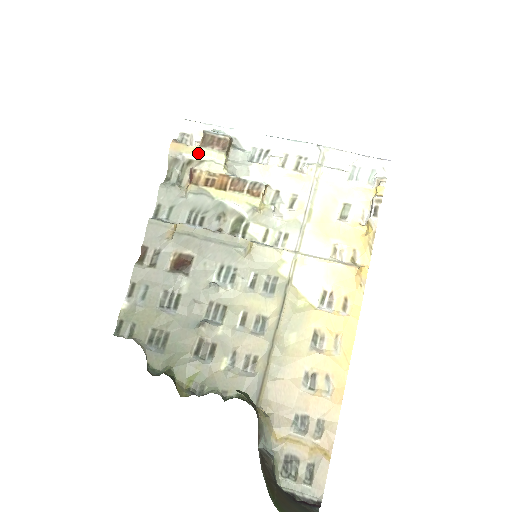
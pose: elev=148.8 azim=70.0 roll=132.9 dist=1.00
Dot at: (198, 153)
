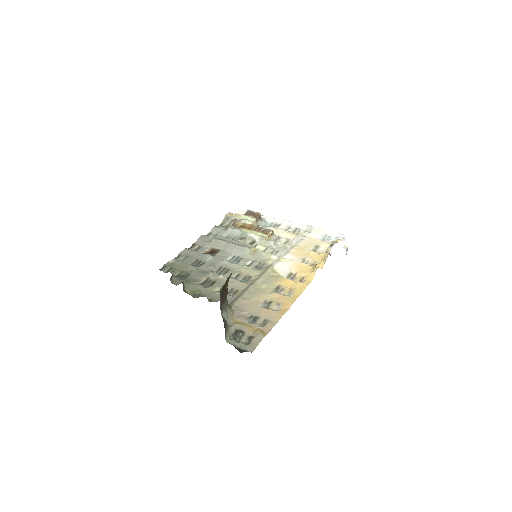
Dot at: (241, 217)
